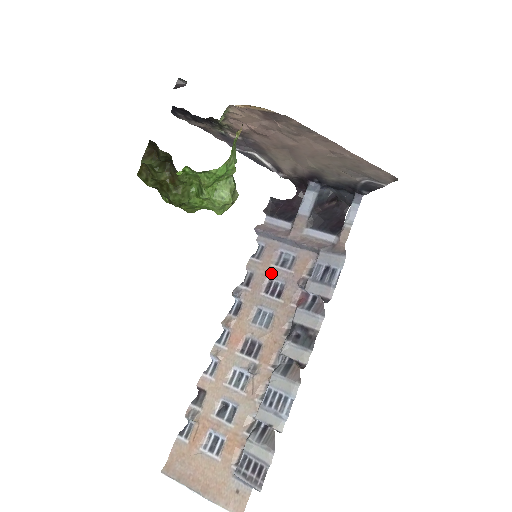
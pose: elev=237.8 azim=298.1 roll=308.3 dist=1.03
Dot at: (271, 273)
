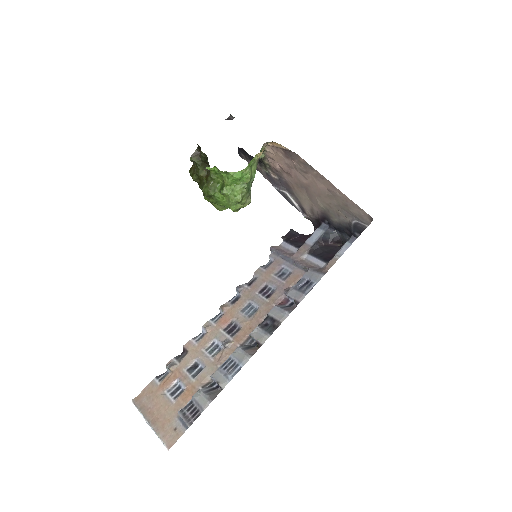
Dot at: (269, 280)
